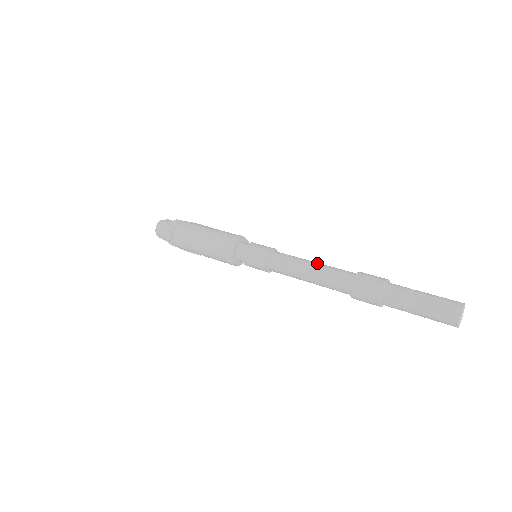
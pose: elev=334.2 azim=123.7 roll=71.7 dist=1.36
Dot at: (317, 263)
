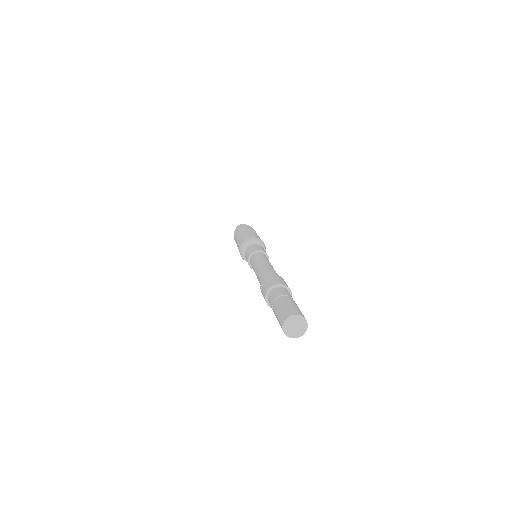
Dot at: (268, 264)
